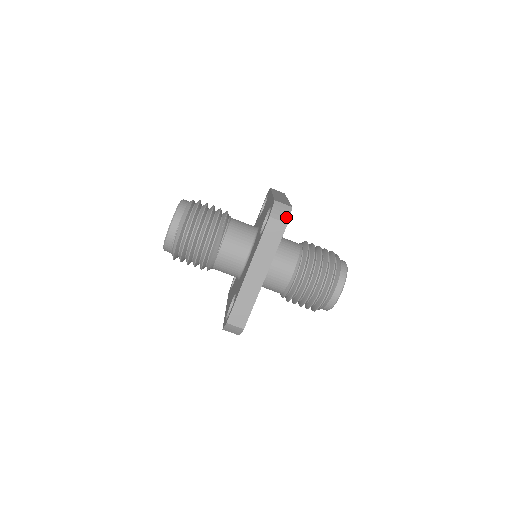
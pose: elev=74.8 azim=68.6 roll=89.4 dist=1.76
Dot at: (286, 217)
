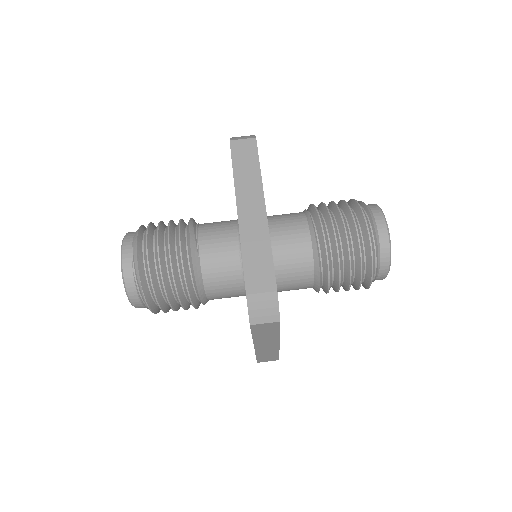
Dot at: (251, 136)
